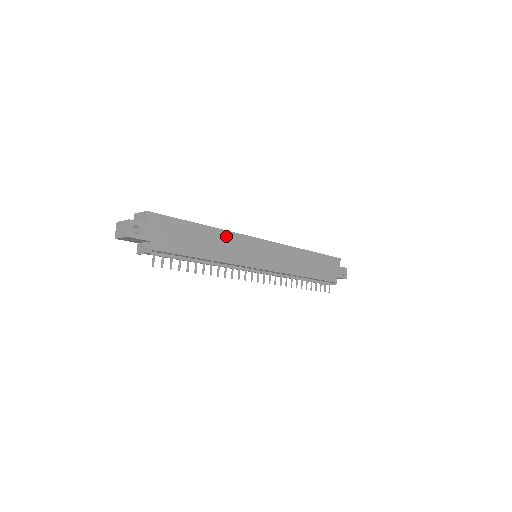
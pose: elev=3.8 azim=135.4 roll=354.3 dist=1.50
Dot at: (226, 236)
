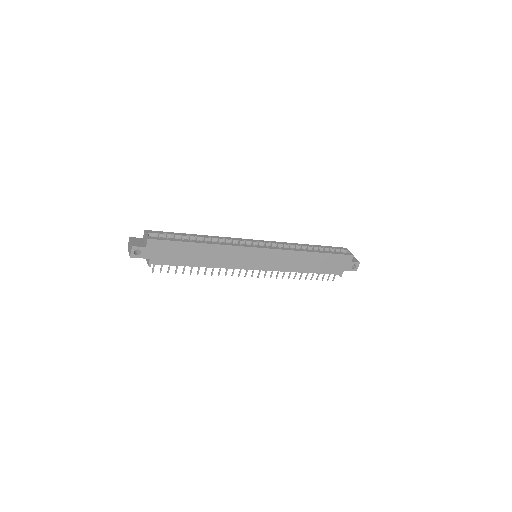
Dot at: (222, 249)
